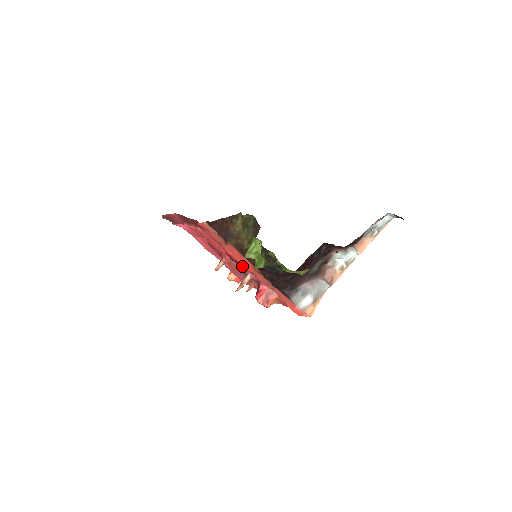
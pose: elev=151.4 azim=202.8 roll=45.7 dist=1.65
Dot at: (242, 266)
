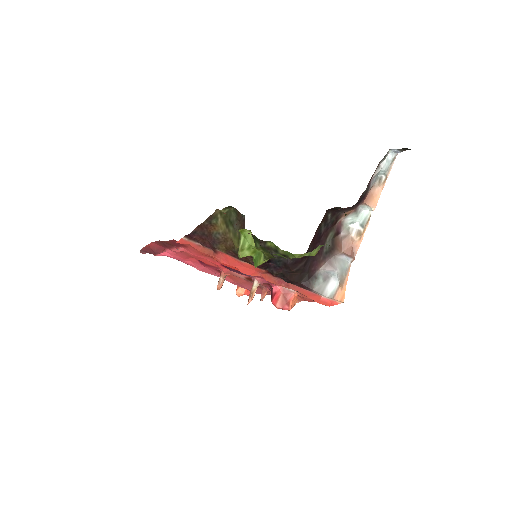
Dot at: (243, 272)
